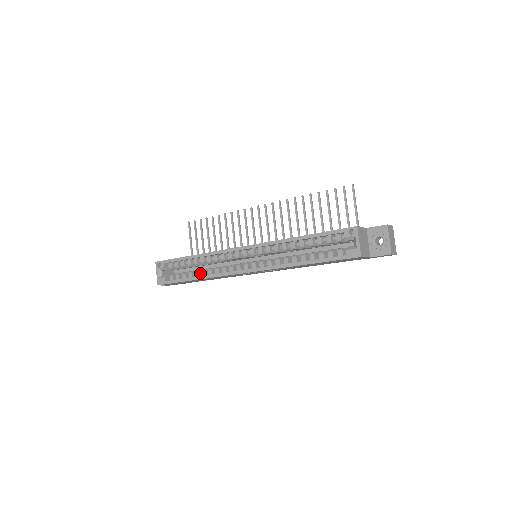
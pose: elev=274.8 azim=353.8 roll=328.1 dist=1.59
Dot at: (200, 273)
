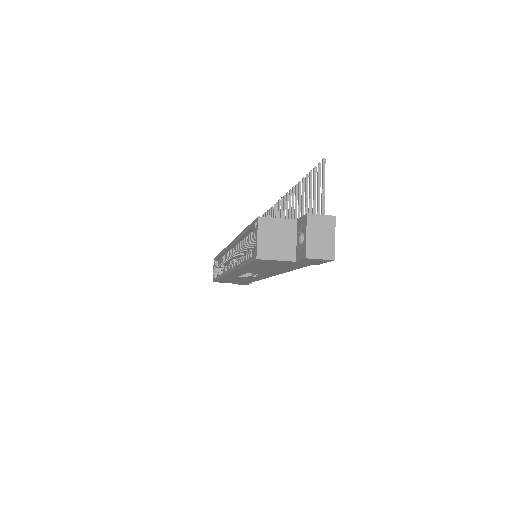
Dot at: occluded
